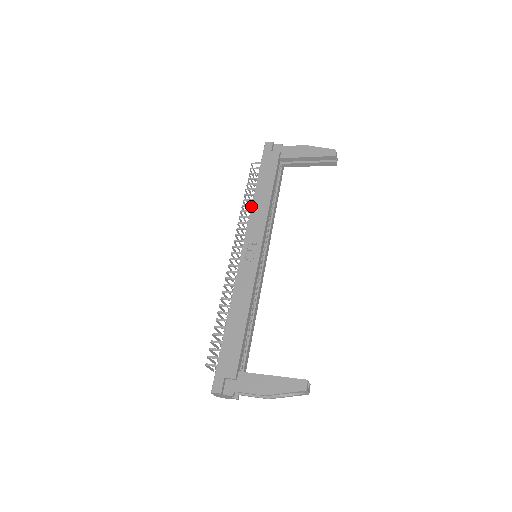
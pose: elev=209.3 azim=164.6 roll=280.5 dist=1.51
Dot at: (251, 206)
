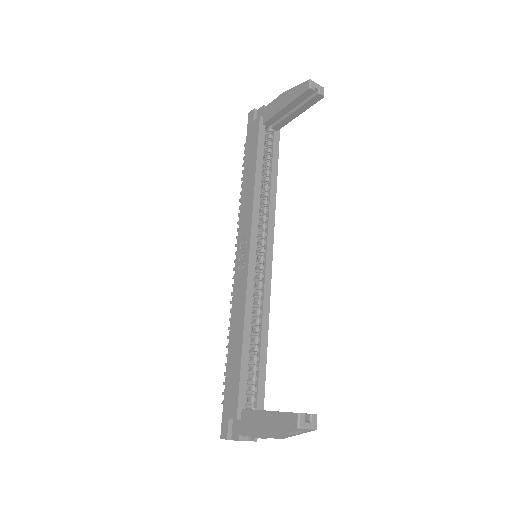
Dot at: occluded
